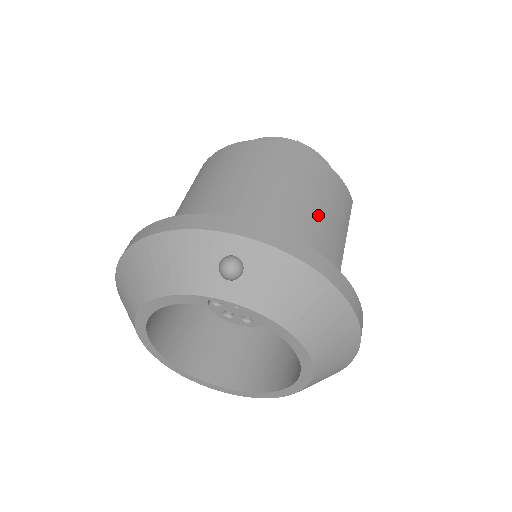
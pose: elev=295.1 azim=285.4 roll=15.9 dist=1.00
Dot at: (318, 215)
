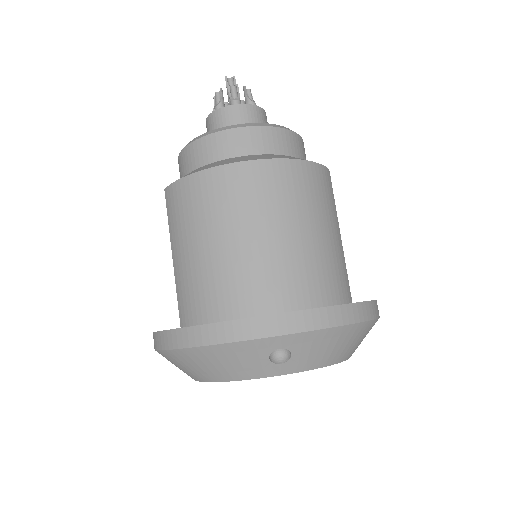
Dot at: (317, 236)
